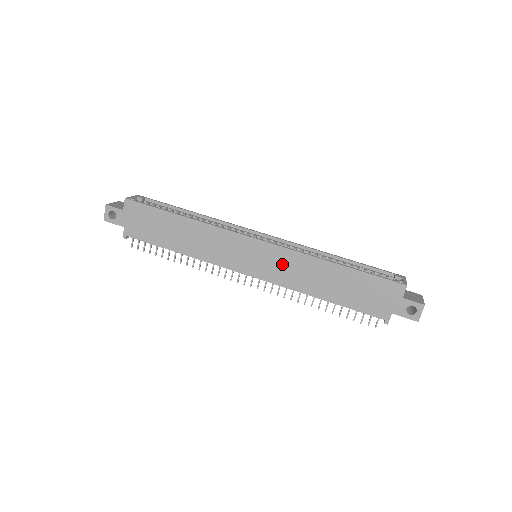
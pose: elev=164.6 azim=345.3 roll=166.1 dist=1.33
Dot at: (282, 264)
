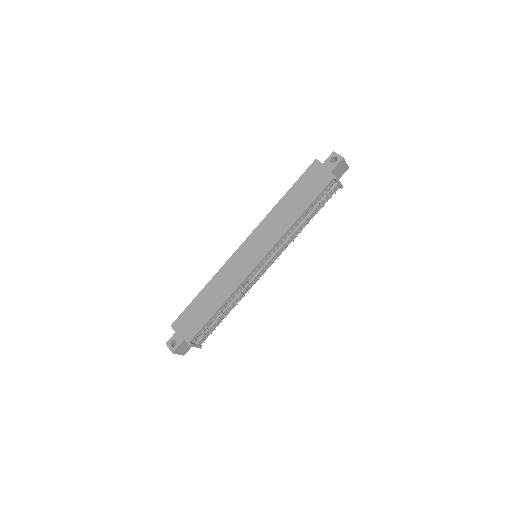
Dot at: (265, 234)
